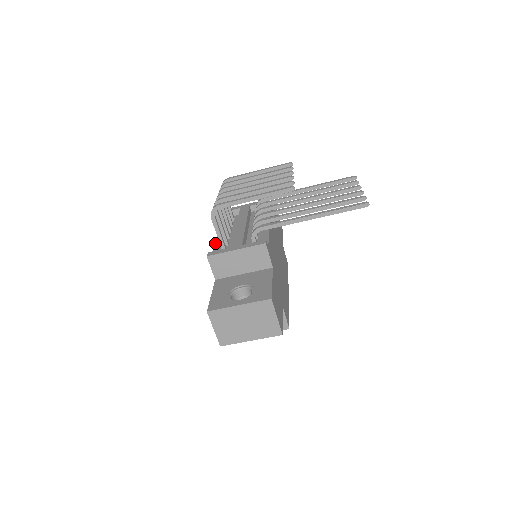
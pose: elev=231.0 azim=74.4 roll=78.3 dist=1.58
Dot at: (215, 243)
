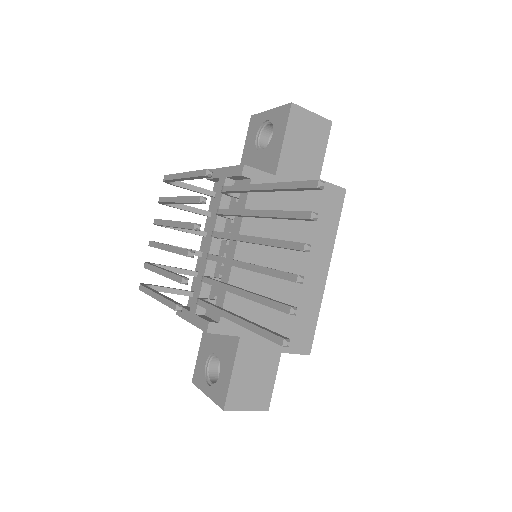
Dot at: occluded
